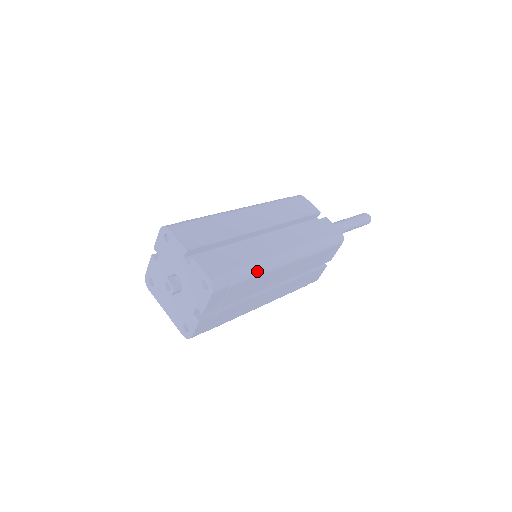
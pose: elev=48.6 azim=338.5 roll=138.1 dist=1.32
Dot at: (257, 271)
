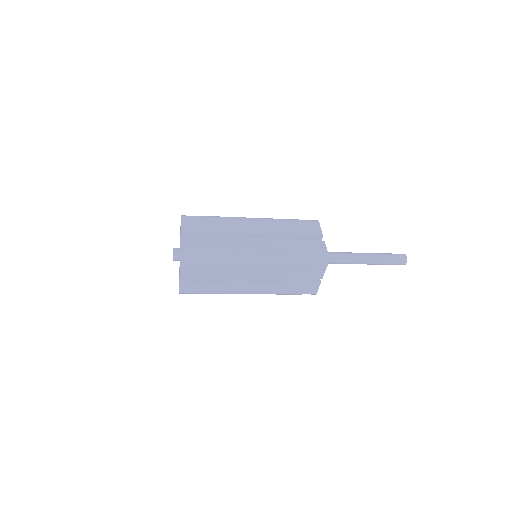
Dot at: (222, 258)
